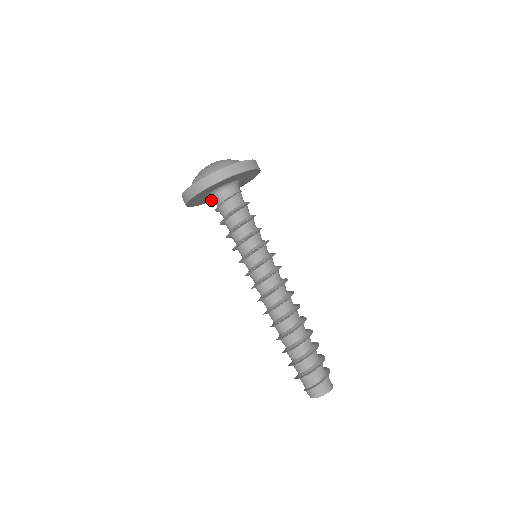
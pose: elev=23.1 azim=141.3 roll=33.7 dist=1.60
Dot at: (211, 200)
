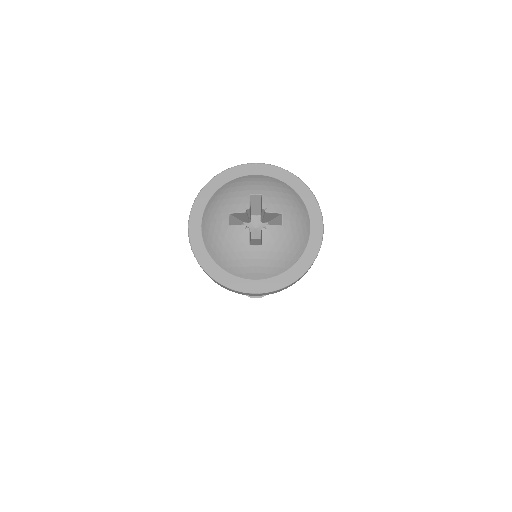
Dot at: occluded
